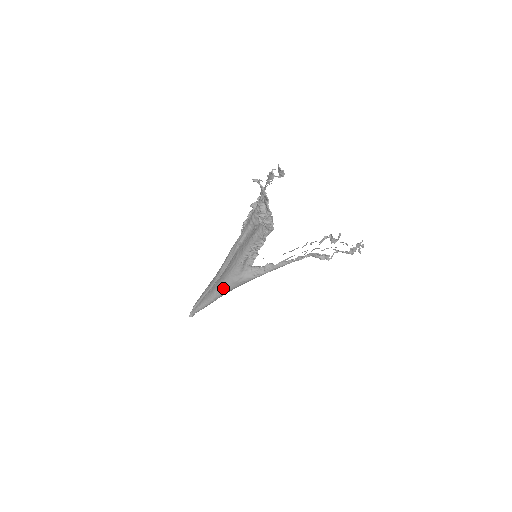
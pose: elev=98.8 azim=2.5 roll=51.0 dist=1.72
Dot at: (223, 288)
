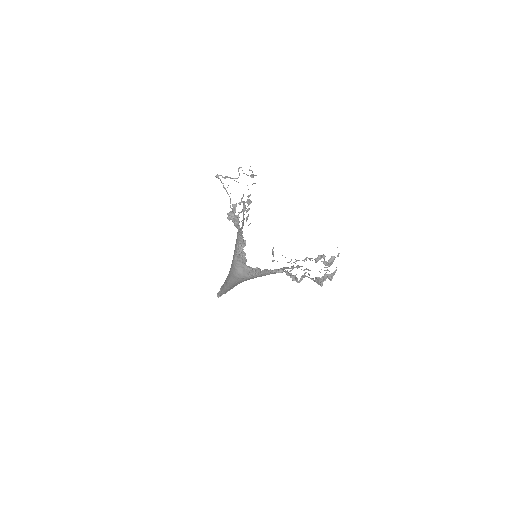
Dot at: (229, 278)
